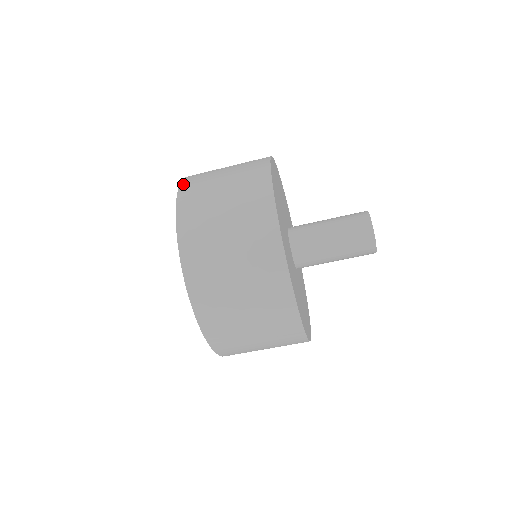
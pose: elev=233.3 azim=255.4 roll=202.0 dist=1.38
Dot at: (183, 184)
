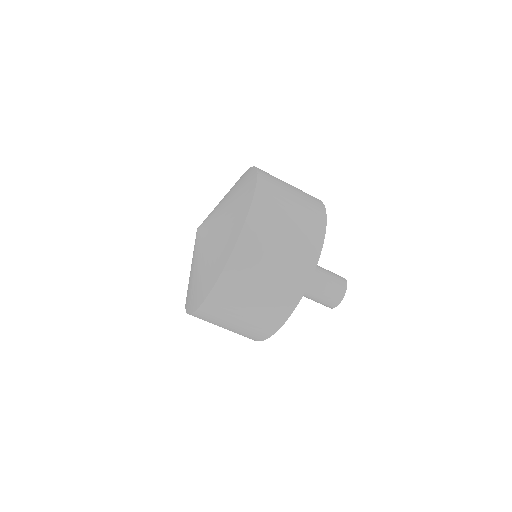
Dot at: occluded
